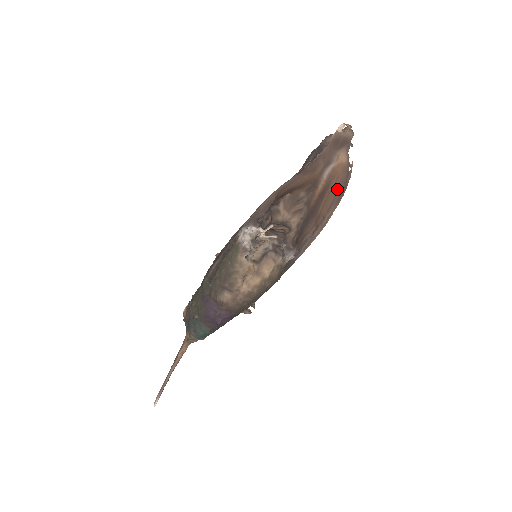
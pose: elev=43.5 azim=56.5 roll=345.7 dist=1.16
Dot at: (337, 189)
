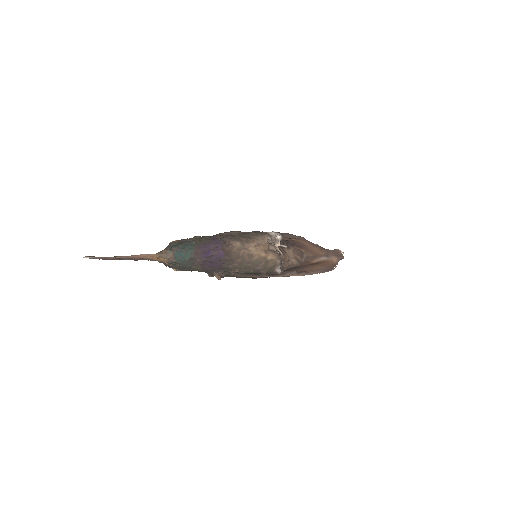
Dot at: (325, 267)
